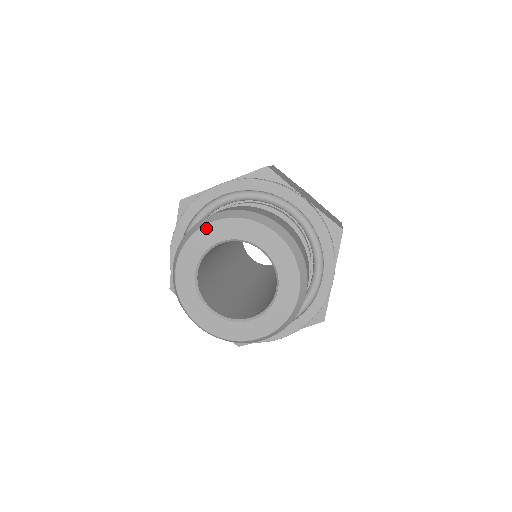
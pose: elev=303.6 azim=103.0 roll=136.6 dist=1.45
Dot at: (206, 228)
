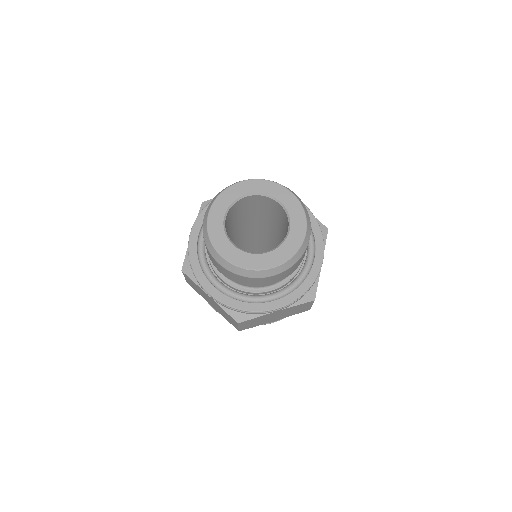
Dot at: (237, 185)
